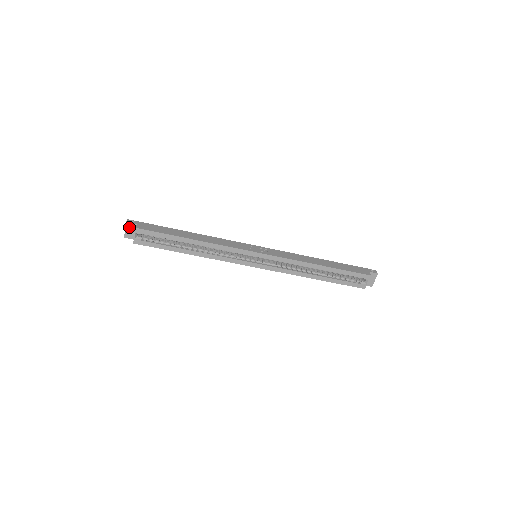
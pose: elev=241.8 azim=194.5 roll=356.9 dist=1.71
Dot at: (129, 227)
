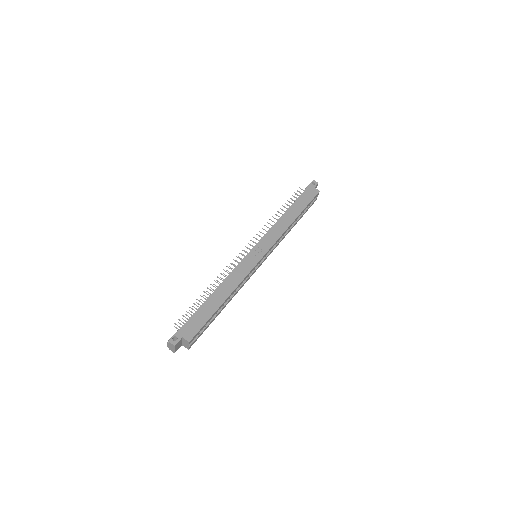
Dot at: (177, 345)
